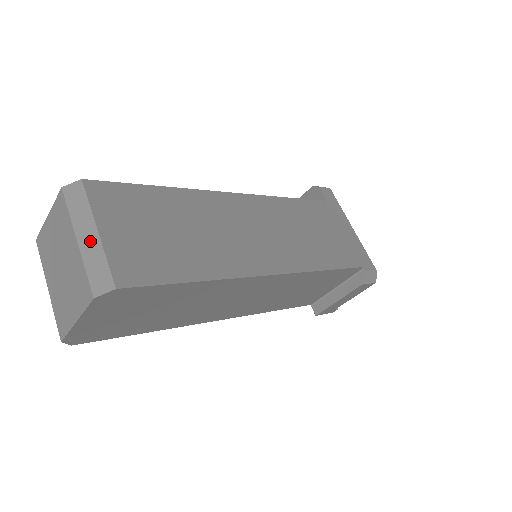
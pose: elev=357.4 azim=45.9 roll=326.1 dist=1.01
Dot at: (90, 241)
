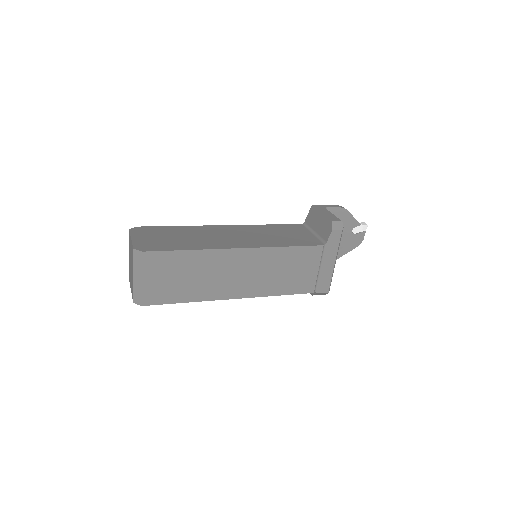
Dot at: (138, 281)
